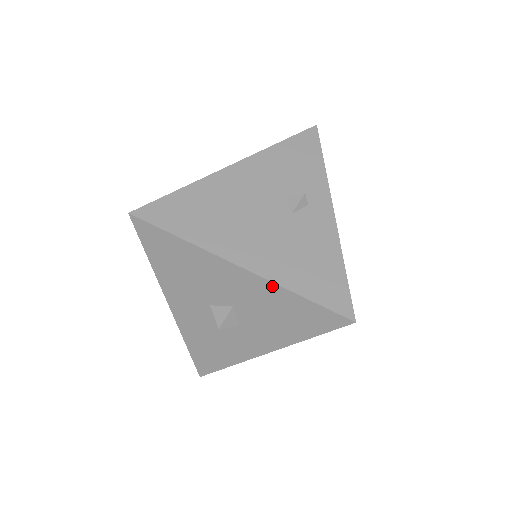
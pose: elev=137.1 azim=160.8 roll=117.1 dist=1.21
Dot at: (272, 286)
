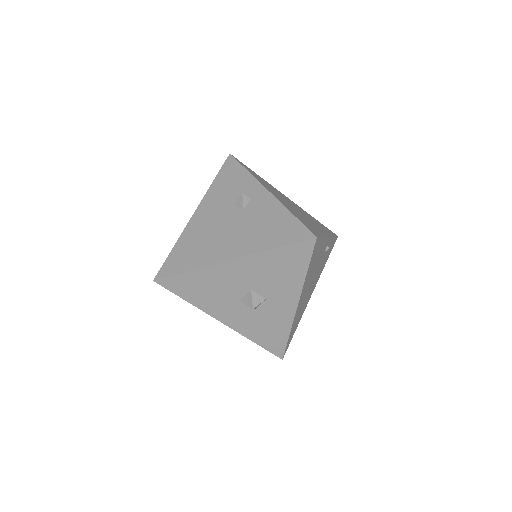
Dot at: (256, 257)
